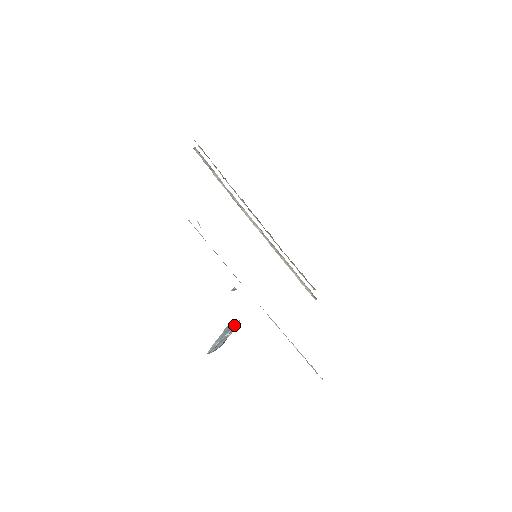
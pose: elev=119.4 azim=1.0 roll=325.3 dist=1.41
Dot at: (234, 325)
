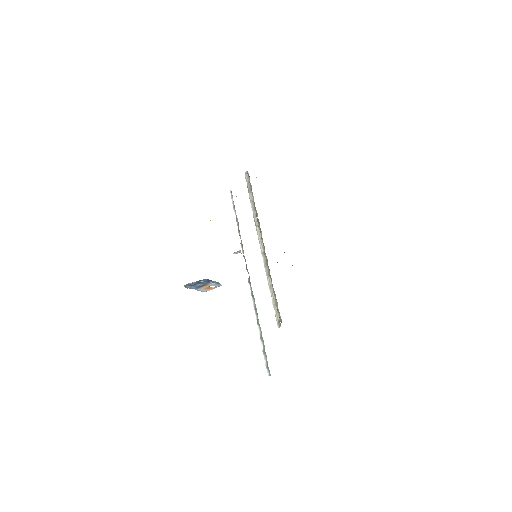
Dot at: (217, 283)
